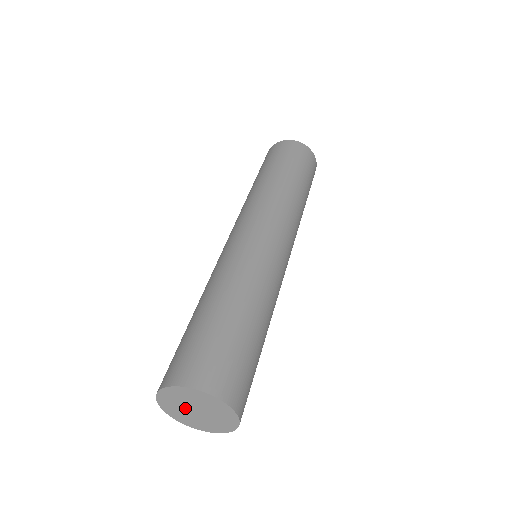
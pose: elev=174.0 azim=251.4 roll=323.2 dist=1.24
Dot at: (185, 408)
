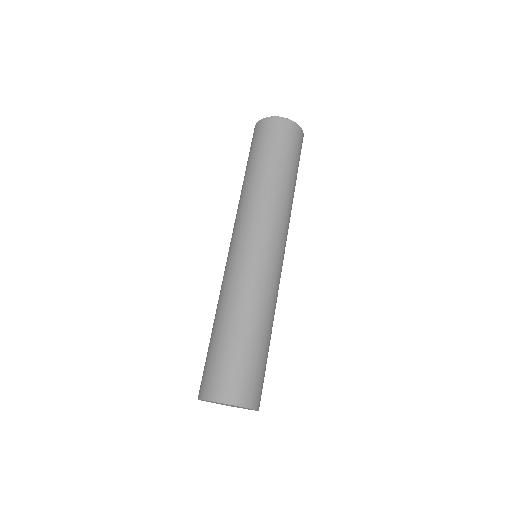
Dot at: occluded
